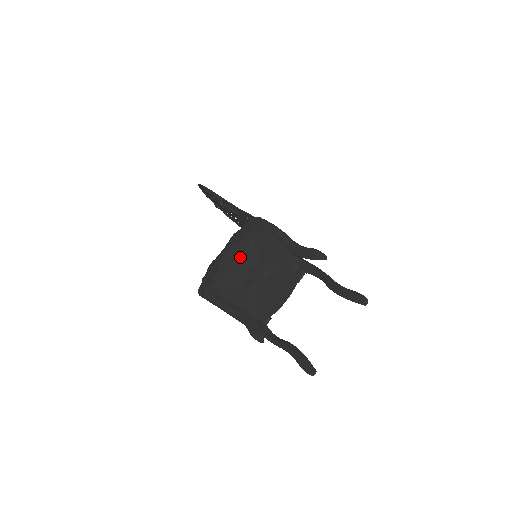
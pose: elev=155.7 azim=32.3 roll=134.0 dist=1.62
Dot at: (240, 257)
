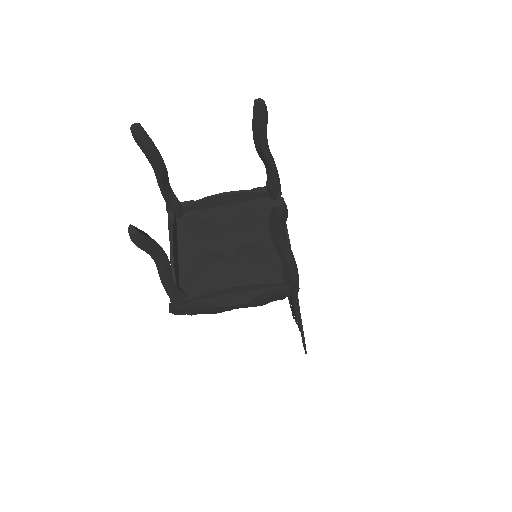
Dot at: (227, 192)
